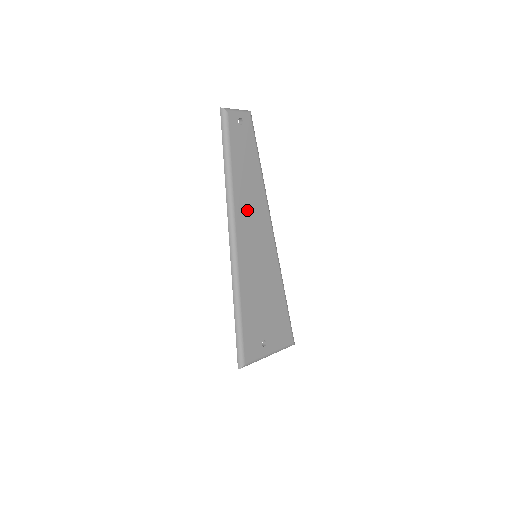
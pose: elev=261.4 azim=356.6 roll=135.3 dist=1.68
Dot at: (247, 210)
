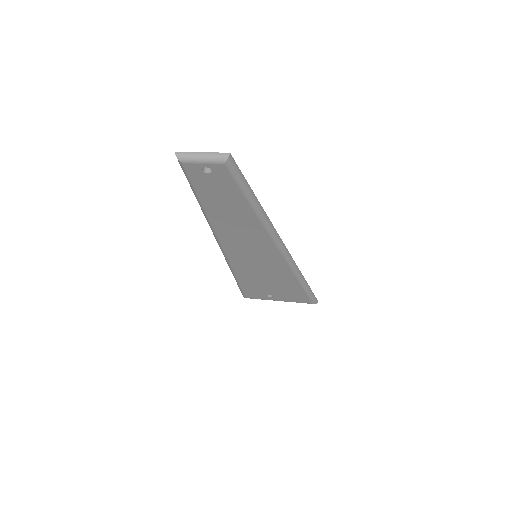
Dot at: (234, 232)
